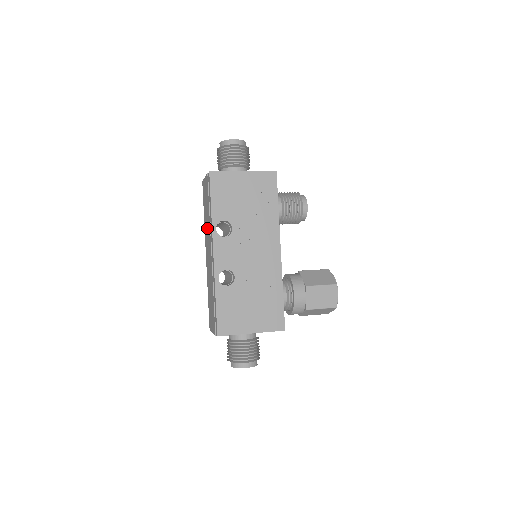
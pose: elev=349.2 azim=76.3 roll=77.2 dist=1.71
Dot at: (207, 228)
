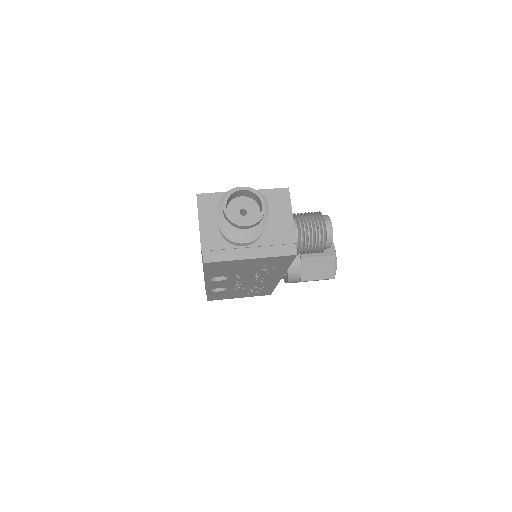
Dot at: occluded
